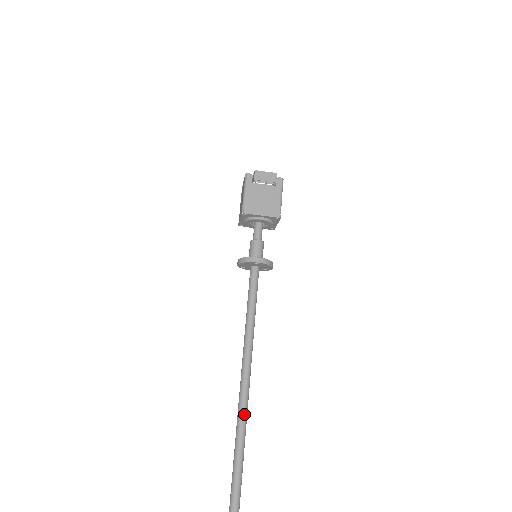
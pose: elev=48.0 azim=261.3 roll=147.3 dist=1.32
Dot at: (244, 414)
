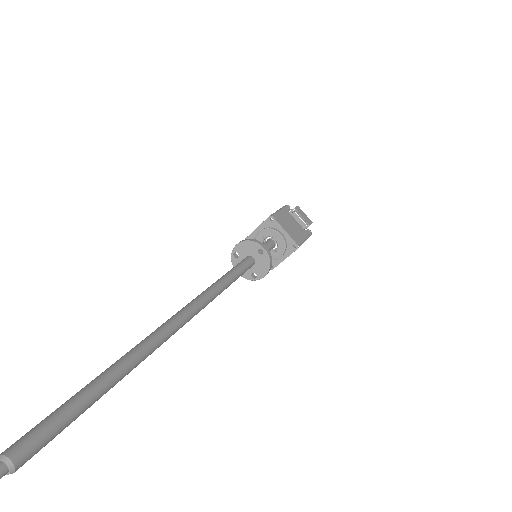
Dot at: (156, 342)
